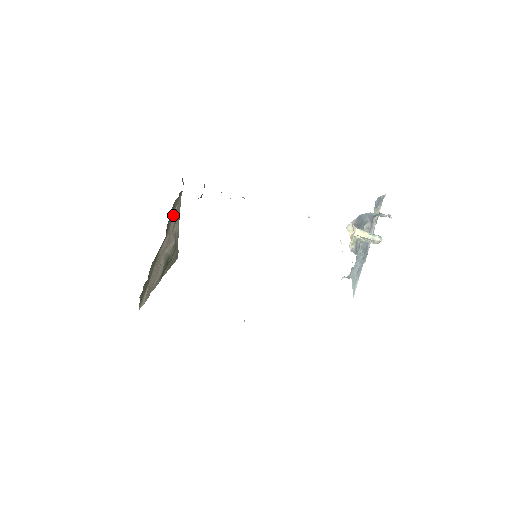
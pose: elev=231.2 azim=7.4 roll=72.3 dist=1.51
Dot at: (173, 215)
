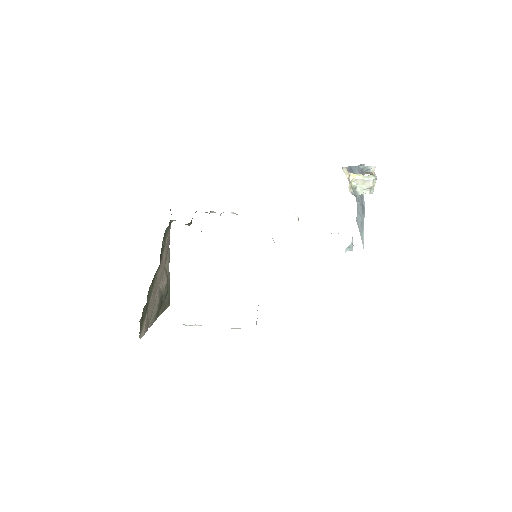
Dot at: (165, 245)
